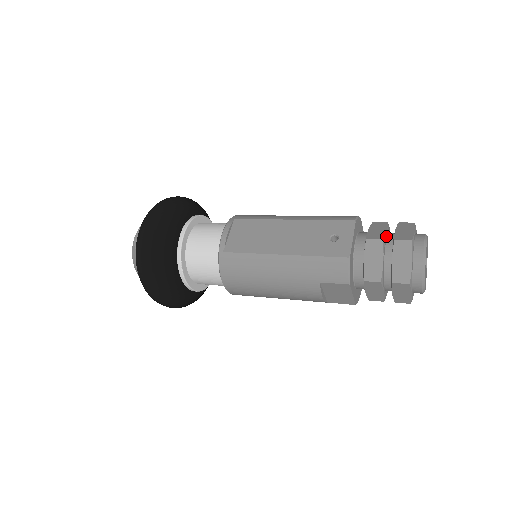
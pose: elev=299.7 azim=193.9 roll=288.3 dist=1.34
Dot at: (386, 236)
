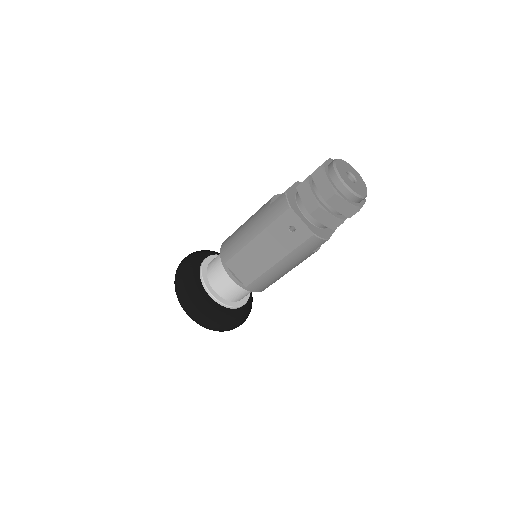
Dot at: (316, 196)
